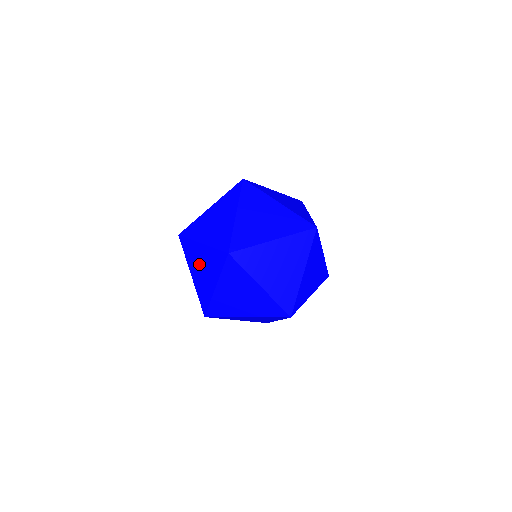
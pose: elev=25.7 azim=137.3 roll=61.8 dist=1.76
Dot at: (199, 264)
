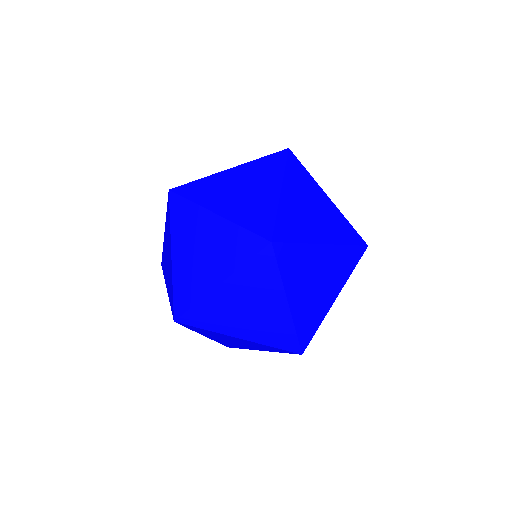
Dot at: (228, 340)
